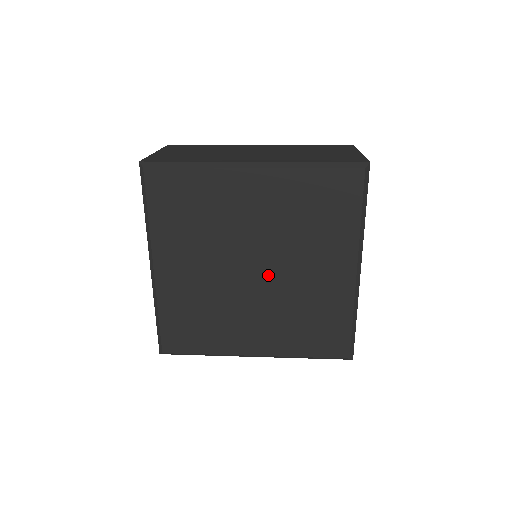
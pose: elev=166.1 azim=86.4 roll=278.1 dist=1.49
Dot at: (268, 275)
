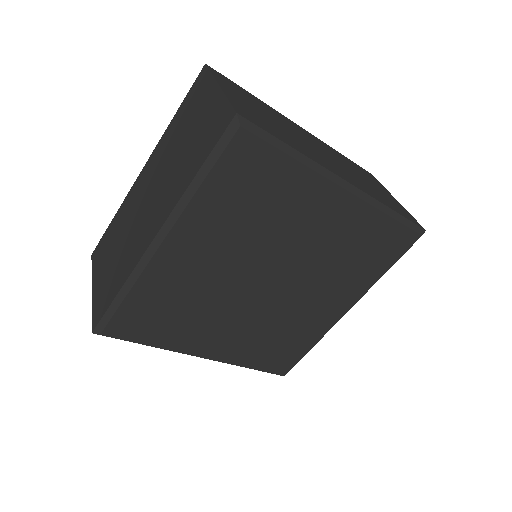
Dot at: (277, 292)
